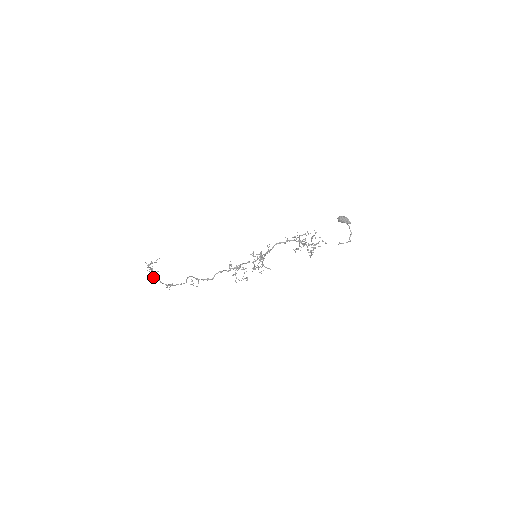
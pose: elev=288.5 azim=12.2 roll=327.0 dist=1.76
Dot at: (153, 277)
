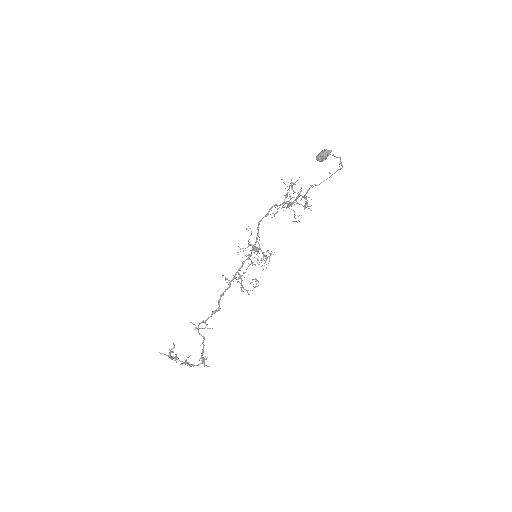
Dot at: occluded
